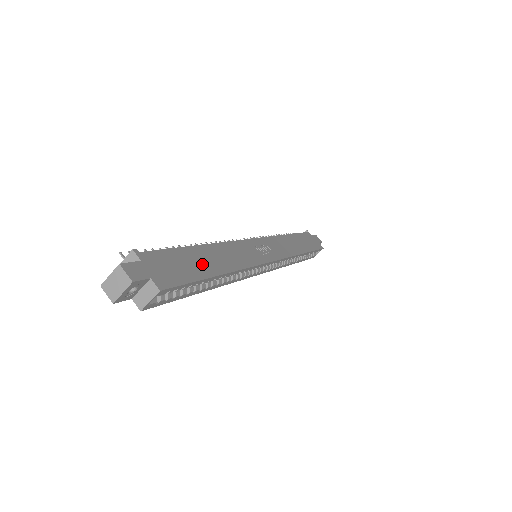
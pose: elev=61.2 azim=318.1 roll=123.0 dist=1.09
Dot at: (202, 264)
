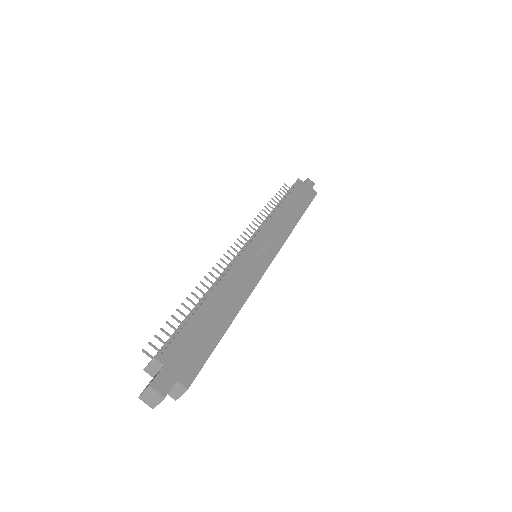
Dot at: (213, 323)
